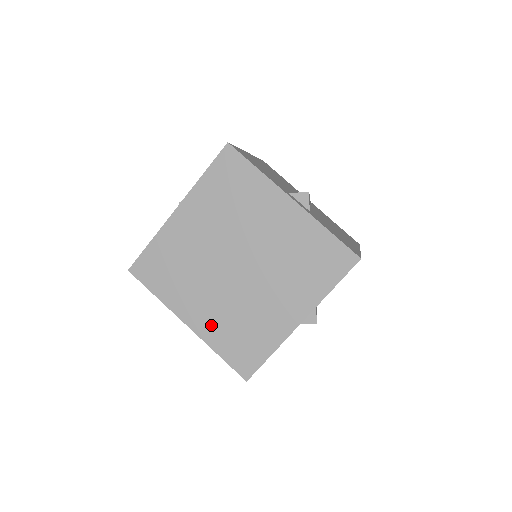
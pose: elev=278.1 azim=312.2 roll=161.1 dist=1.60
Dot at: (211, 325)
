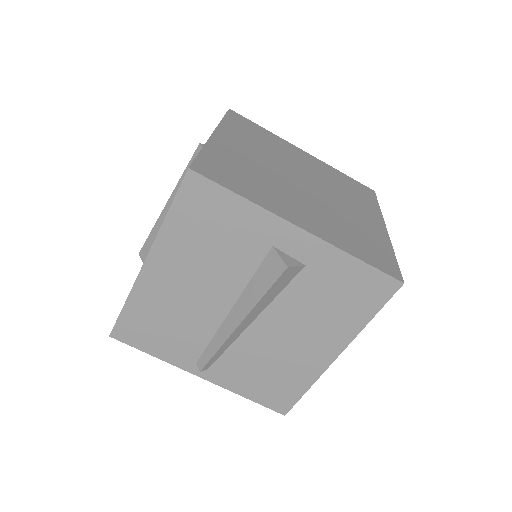
Dot at: (230, 151)
